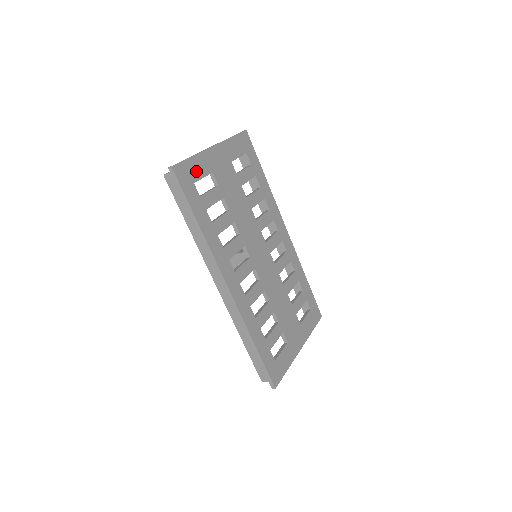
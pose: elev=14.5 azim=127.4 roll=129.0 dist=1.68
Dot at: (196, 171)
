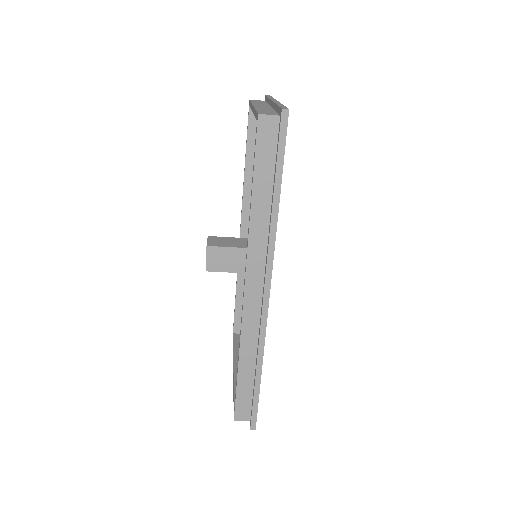
Dot at: occluded
